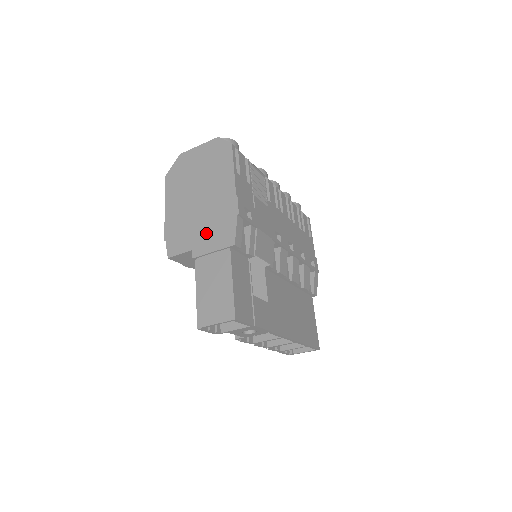
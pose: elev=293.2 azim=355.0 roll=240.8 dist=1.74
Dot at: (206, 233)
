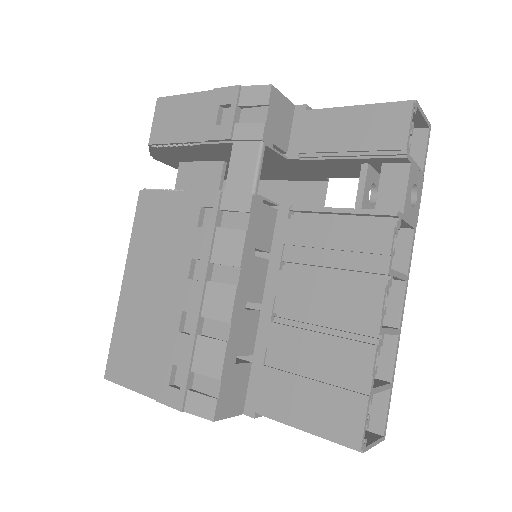
Dot at: occluded
